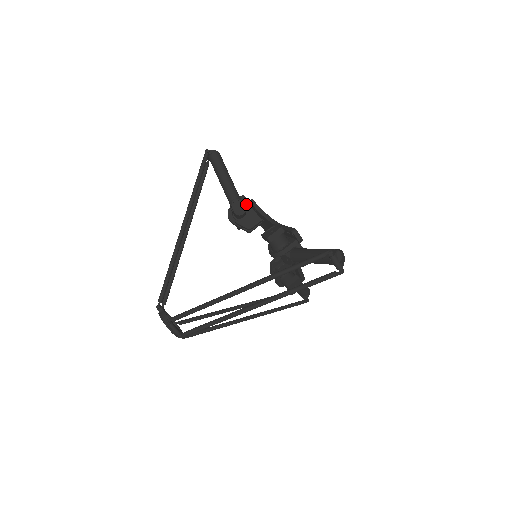
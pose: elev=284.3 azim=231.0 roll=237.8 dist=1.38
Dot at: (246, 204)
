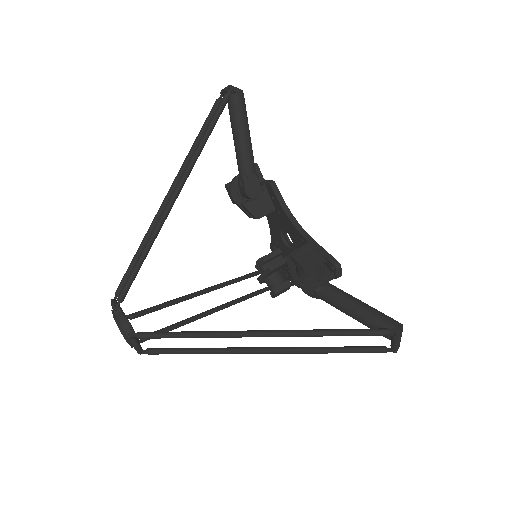
Dot at: occluded
